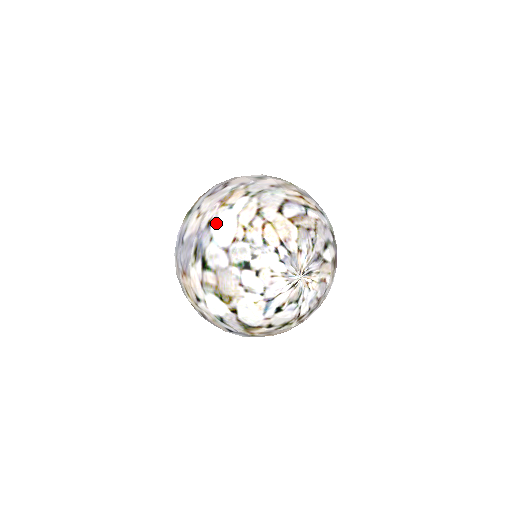
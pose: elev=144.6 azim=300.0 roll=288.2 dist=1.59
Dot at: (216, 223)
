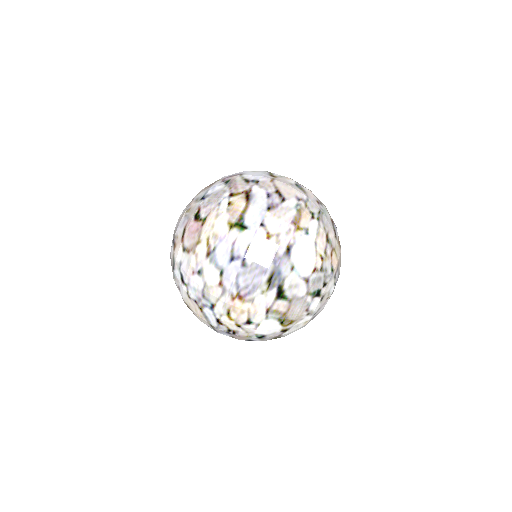
Dot at: (297, 251)
